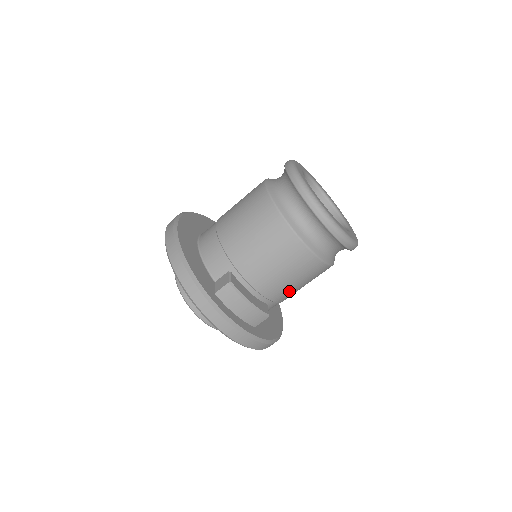
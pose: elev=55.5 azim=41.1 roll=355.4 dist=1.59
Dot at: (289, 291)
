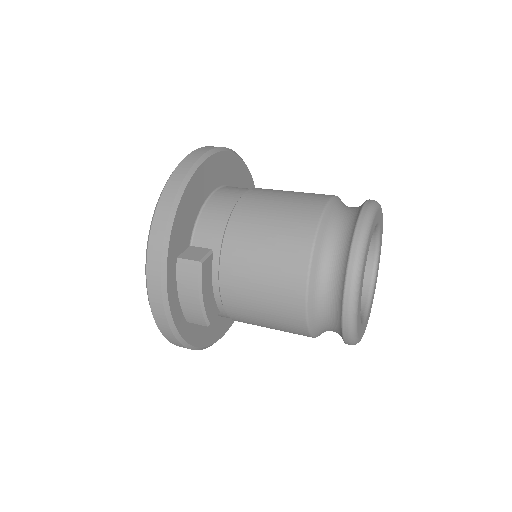
Dot at: (251, 321)
